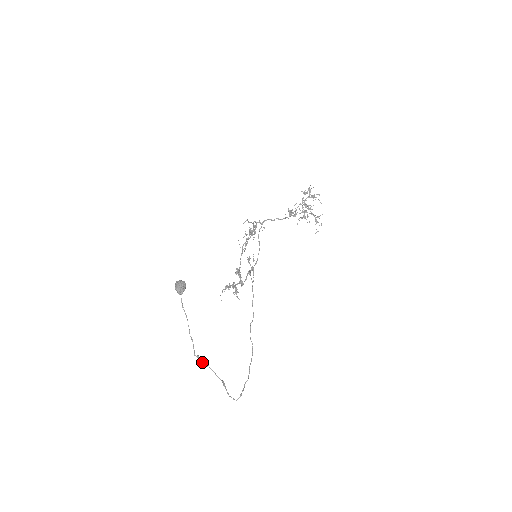
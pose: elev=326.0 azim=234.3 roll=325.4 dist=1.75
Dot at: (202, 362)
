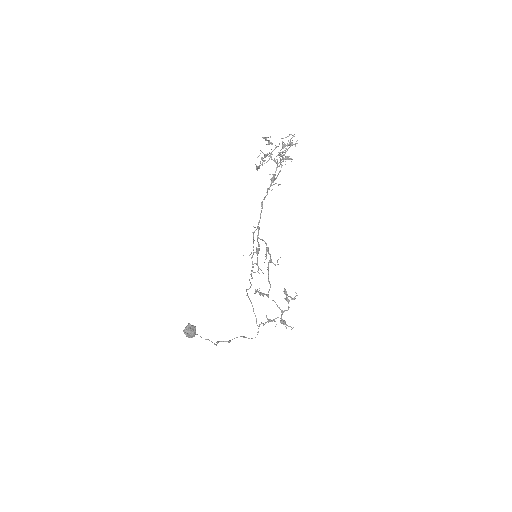
Dot at: occluded
